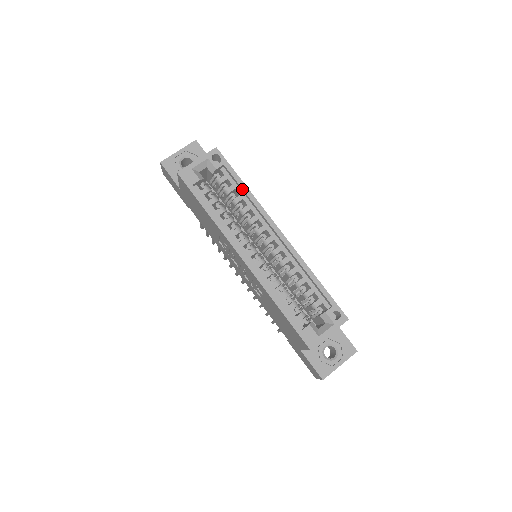
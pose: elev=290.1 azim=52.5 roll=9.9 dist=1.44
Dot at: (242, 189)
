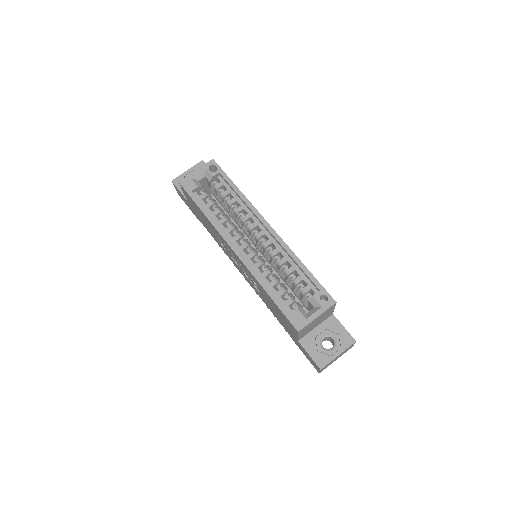
Dot at: (235, 192)
